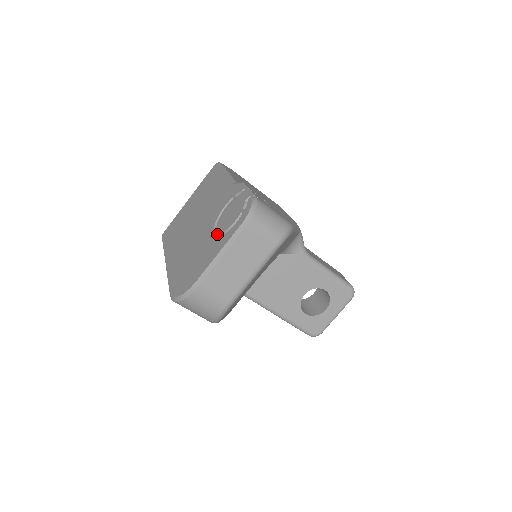
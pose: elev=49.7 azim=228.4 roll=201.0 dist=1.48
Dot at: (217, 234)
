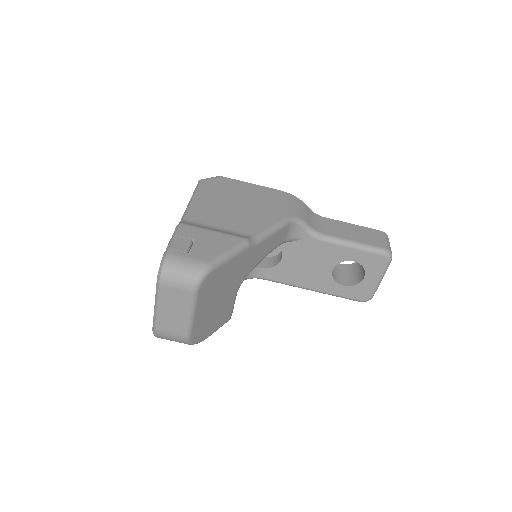
Dot at: occluded
